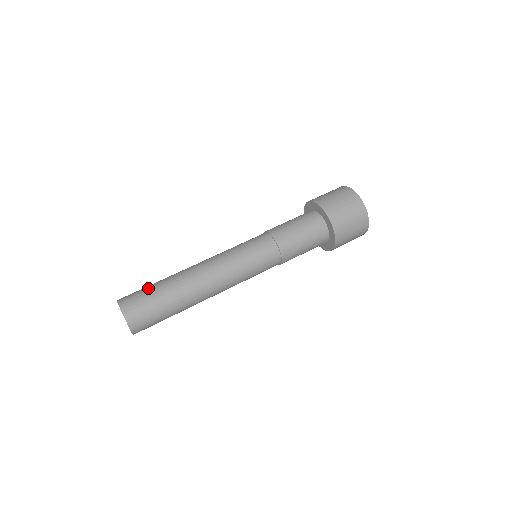
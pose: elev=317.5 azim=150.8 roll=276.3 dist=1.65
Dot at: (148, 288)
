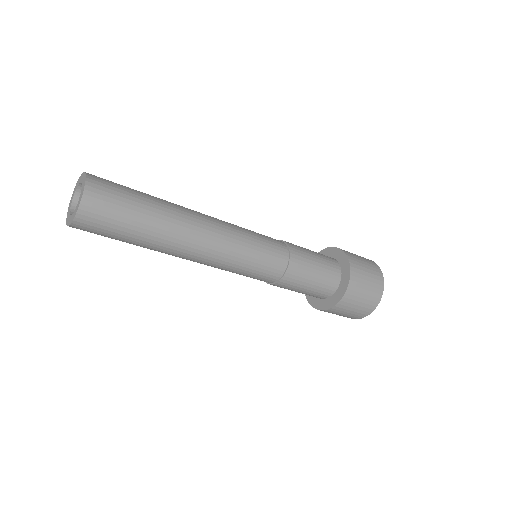
Dot at: (133, 201)
